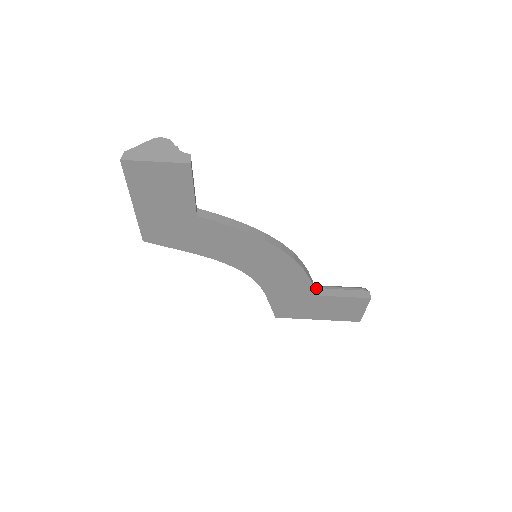
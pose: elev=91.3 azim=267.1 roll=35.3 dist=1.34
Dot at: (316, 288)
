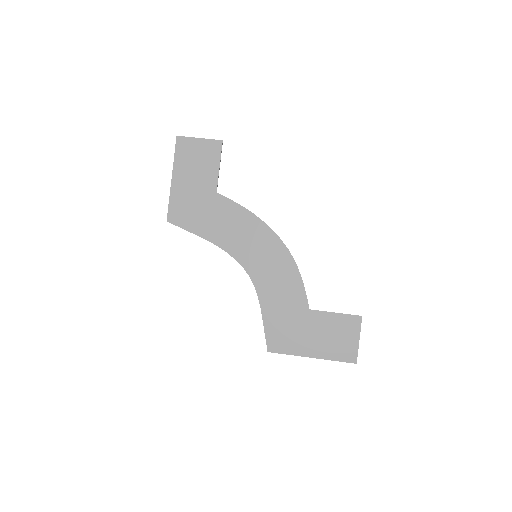
Dot at: occluded
